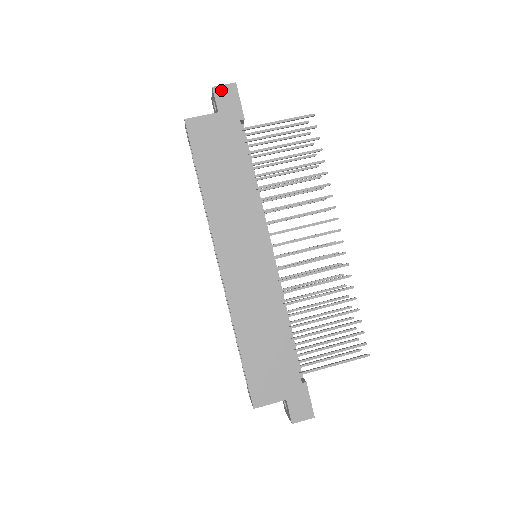
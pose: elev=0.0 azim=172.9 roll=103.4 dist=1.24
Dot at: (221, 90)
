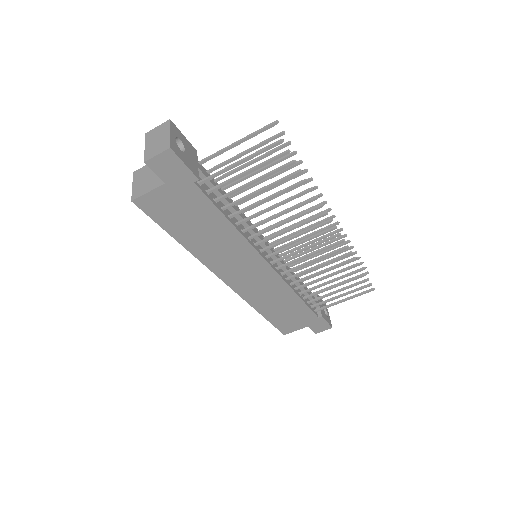
Dot at: (156, 162)
